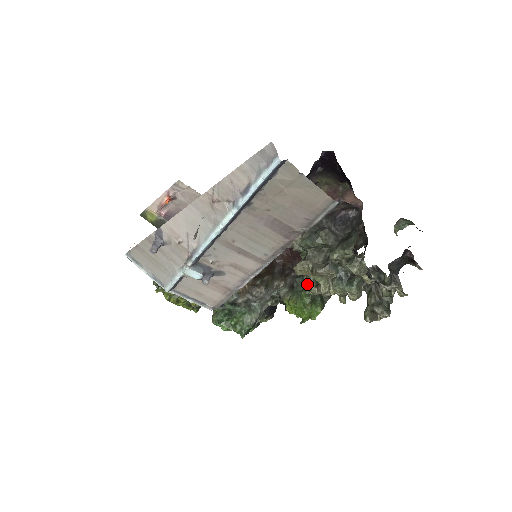
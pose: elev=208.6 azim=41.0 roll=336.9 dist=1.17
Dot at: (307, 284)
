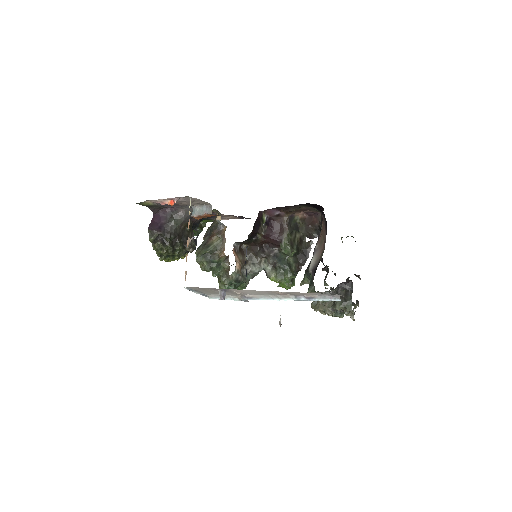
Dot at: (289, 272)
